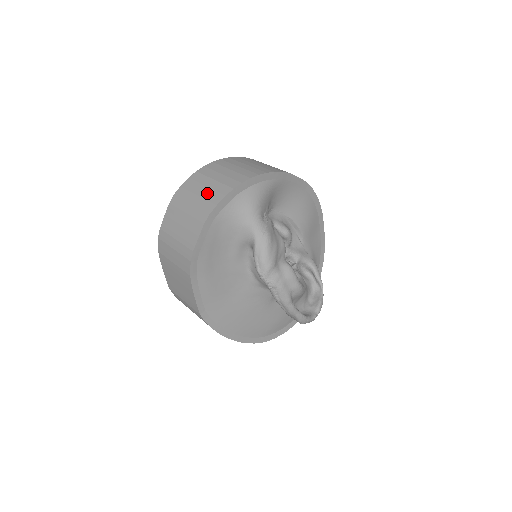
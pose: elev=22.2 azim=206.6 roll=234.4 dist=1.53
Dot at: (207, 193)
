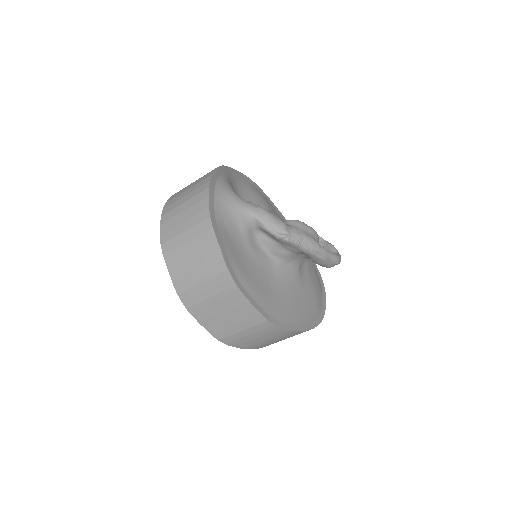
Dot at: (190, 212)
